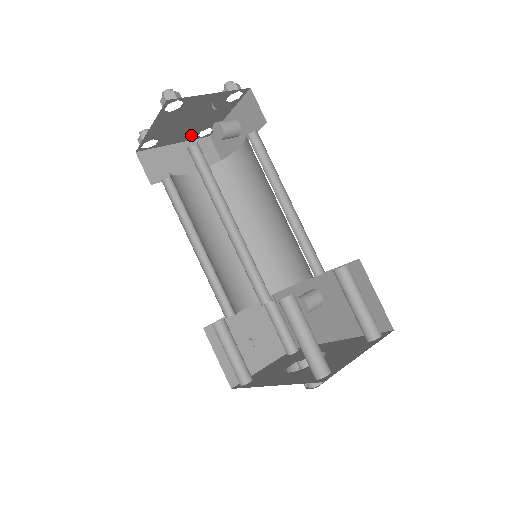
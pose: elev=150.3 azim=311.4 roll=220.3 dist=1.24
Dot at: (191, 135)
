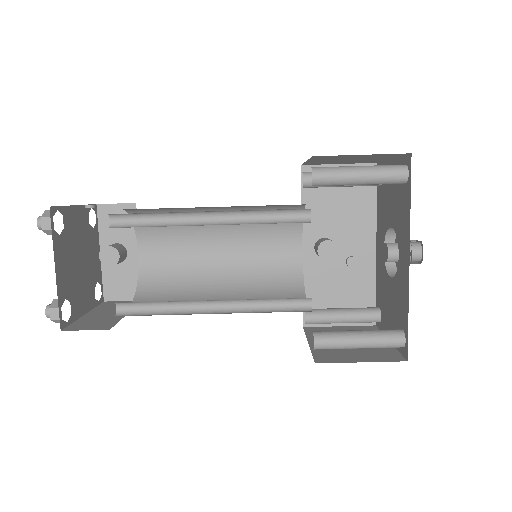
Dot at: (90, 297)
